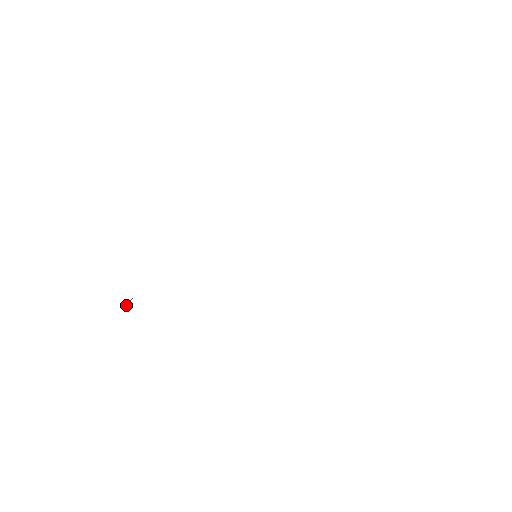
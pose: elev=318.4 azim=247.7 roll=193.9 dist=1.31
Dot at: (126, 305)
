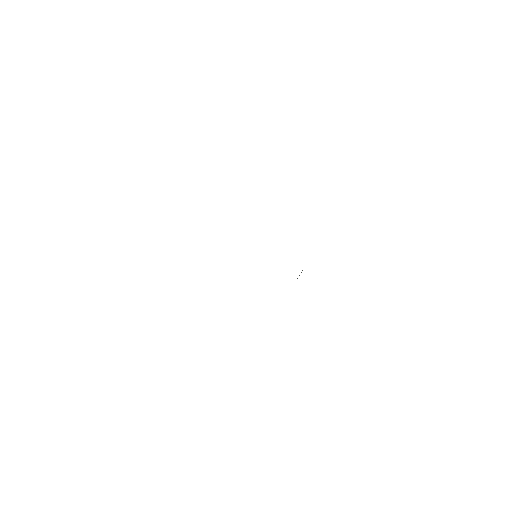
Dot at: occluded
